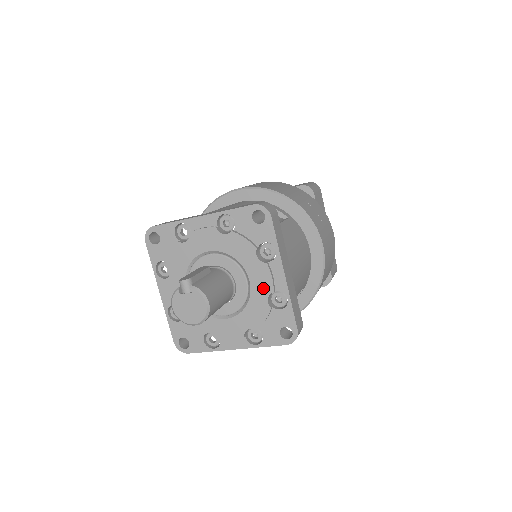
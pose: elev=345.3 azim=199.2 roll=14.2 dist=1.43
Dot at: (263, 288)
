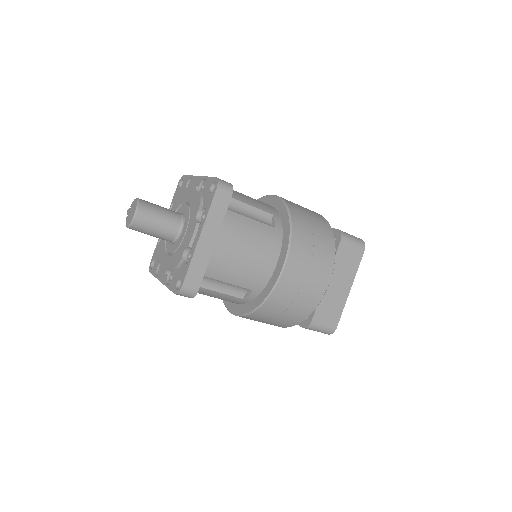
Dot at: (192, 193)
